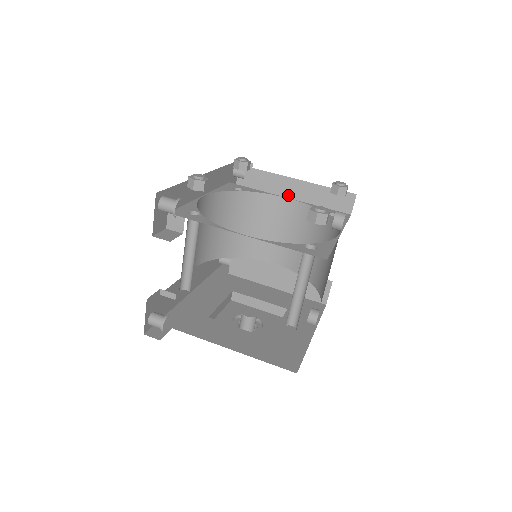
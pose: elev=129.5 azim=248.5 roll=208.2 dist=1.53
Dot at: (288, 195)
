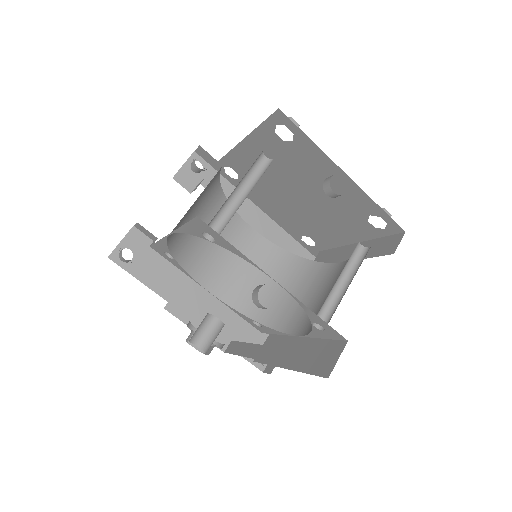
Dot at: (341, 260)
